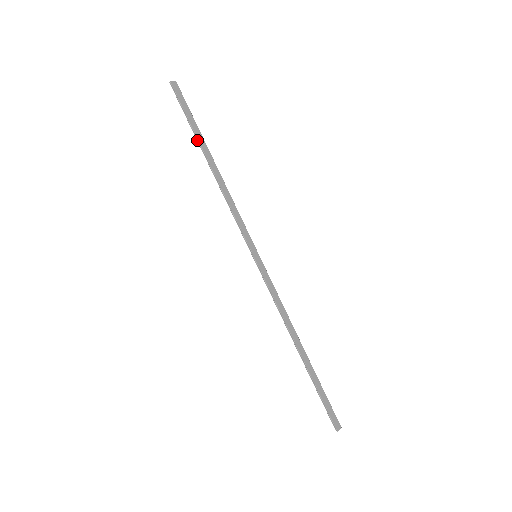
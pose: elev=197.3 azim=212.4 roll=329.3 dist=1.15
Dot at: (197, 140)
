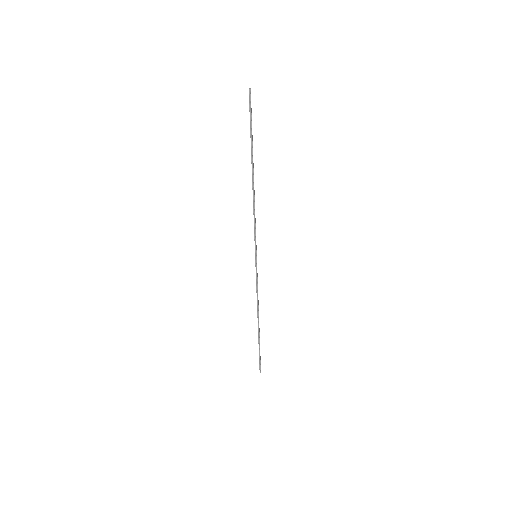
Dot at: (251, 152)
